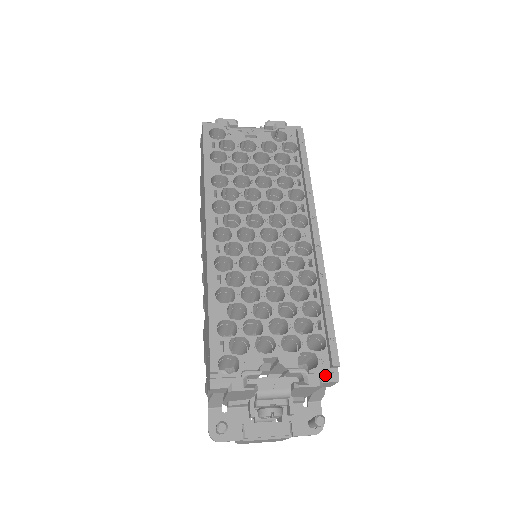
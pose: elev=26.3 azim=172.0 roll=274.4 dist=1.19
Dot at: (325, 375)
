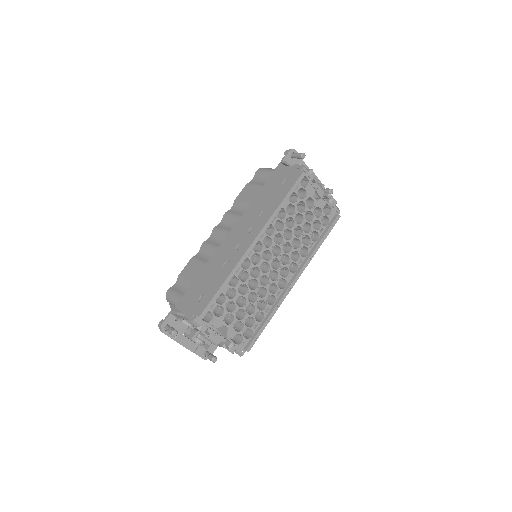
Dot at: (239, 351)
